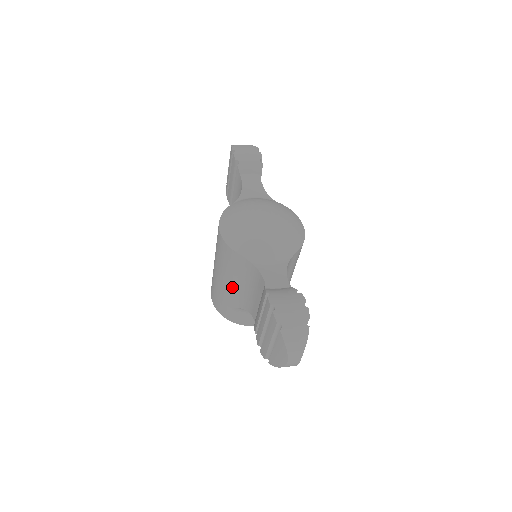
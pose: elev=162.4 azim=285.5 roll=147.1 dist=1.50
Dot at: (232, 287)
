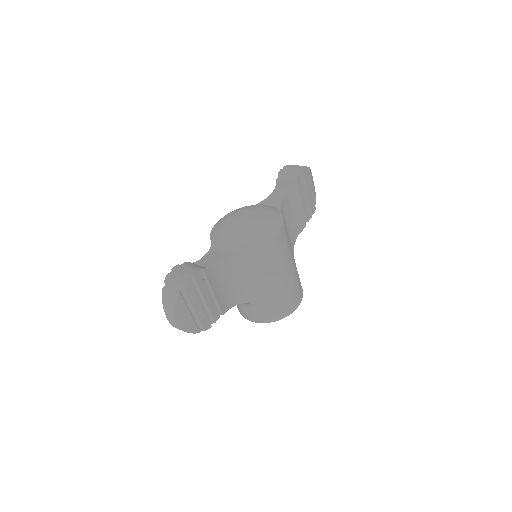
Dot at: occluded
